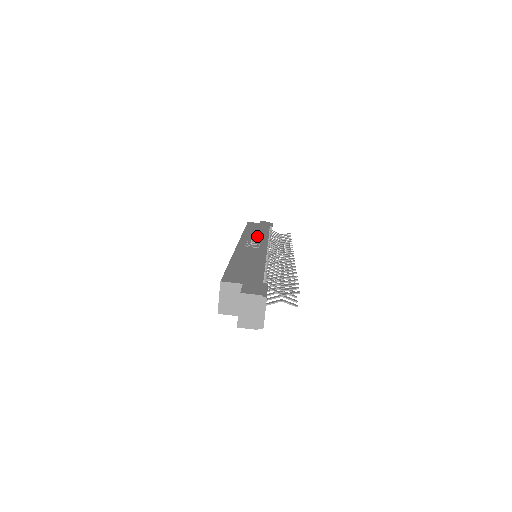
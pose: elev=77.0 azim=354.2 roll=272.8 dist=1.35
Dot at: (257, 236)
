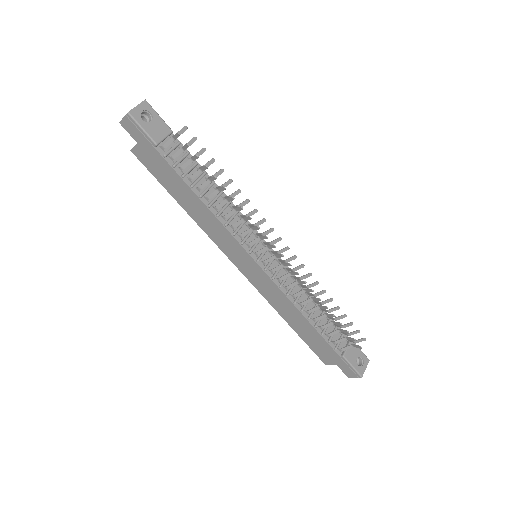
Dot at: occluded
